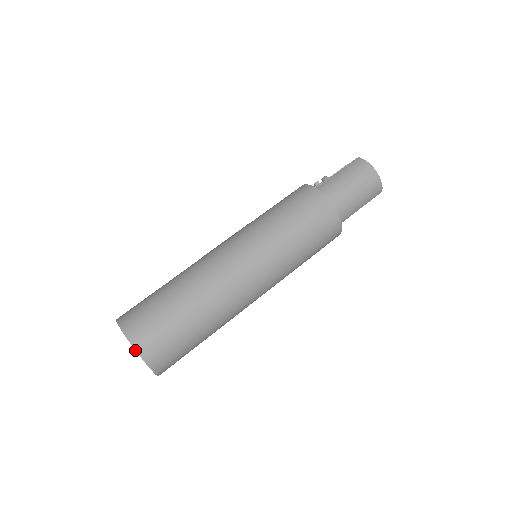
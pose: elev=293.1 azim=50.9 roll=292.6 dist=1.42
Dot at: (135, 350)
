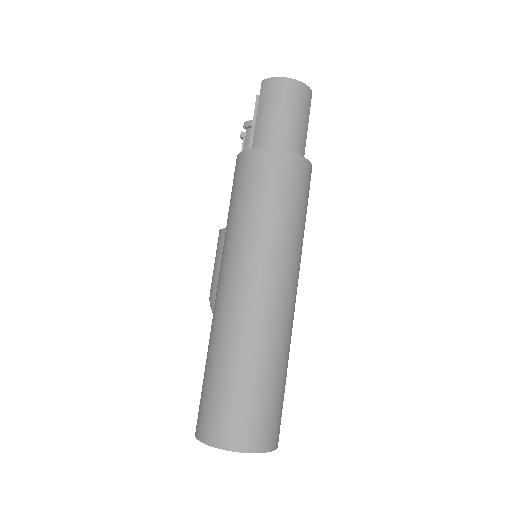
Dot at: occluded
